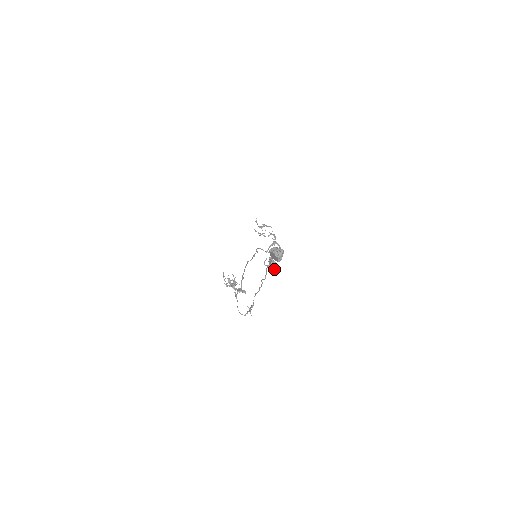
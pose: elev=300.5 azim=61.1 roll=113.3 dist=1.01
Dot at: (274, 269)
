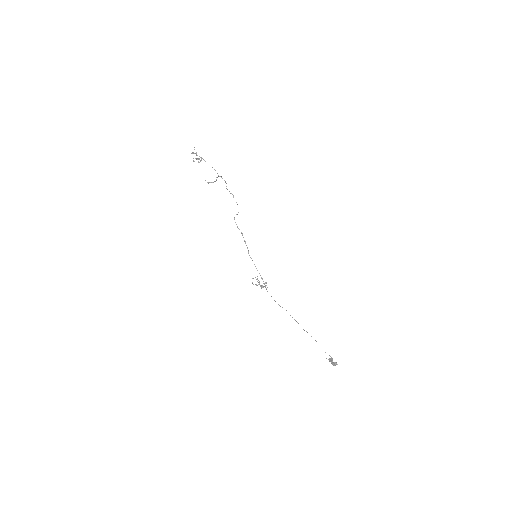
Dot at: (331, 359)
